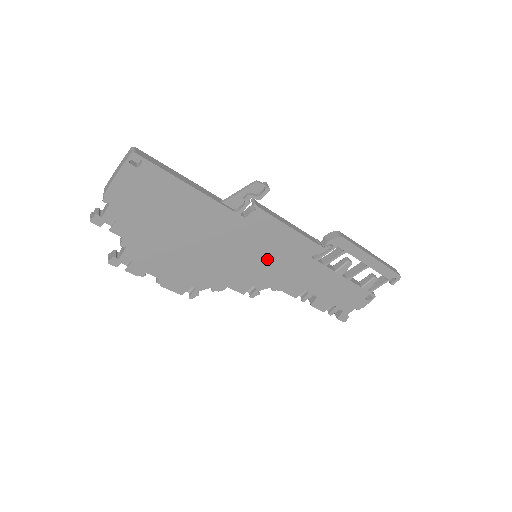
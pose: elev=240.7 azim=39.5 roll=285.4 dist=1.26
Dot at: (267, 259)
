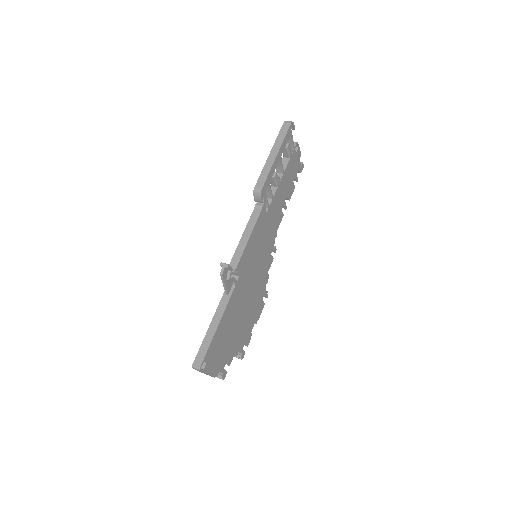
Dot at: (261, 249)
